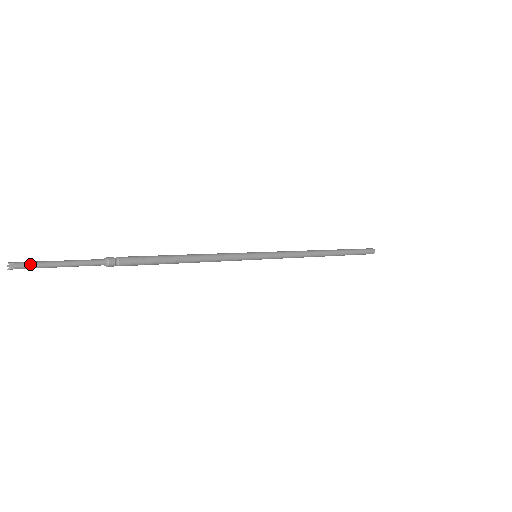
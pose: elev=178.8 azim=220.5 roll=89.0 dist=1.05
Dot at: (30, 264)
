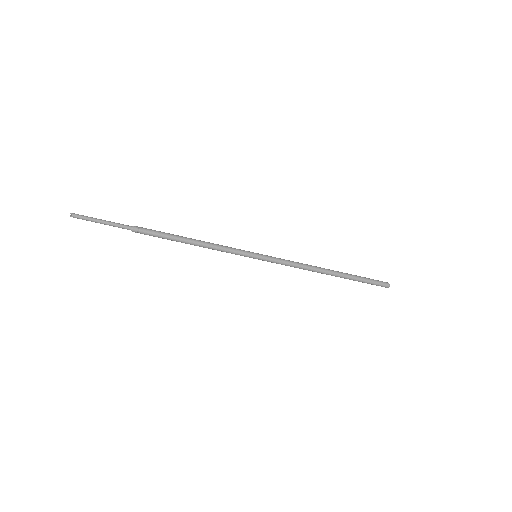
Dot at: (83, 216)
